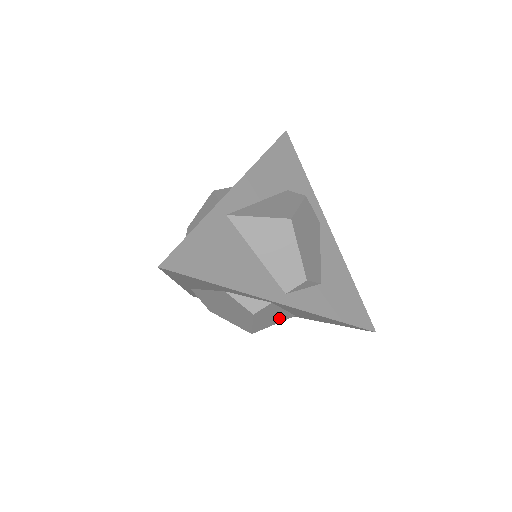
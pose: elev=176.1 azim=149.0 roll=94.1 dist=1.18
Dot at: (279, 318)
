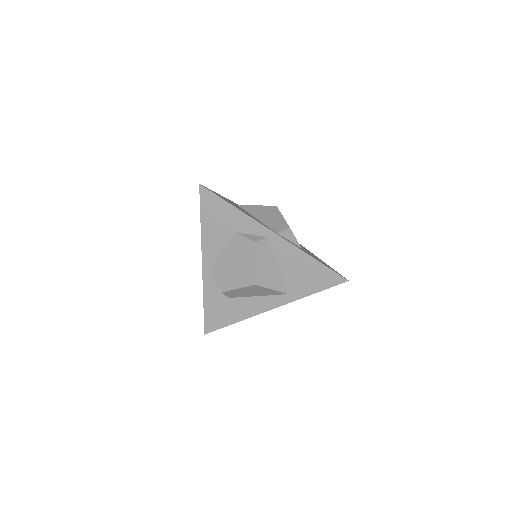
Dot at: (275, 280)
